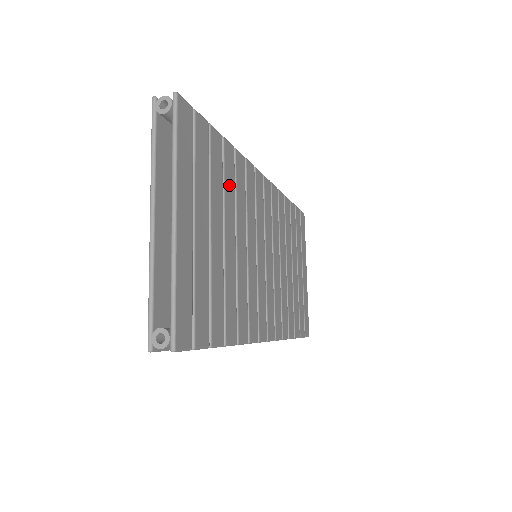
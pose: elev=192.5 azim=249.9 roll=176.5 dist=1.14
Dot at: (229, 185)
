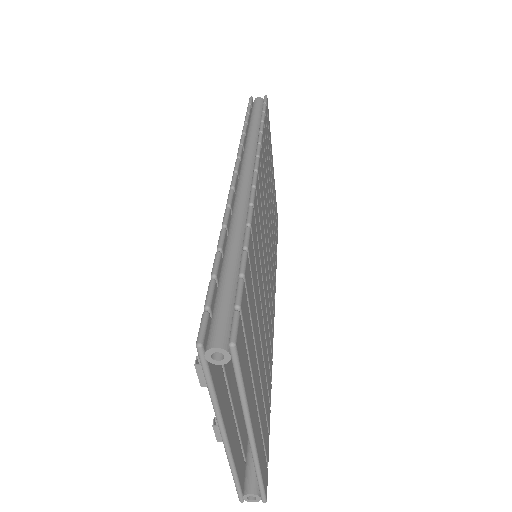
Dot at: (255, 284)
